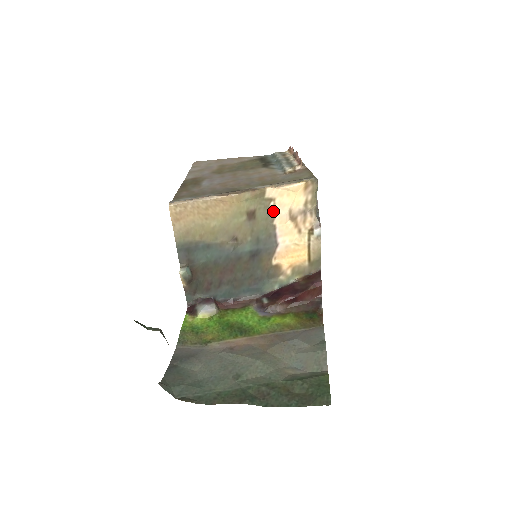
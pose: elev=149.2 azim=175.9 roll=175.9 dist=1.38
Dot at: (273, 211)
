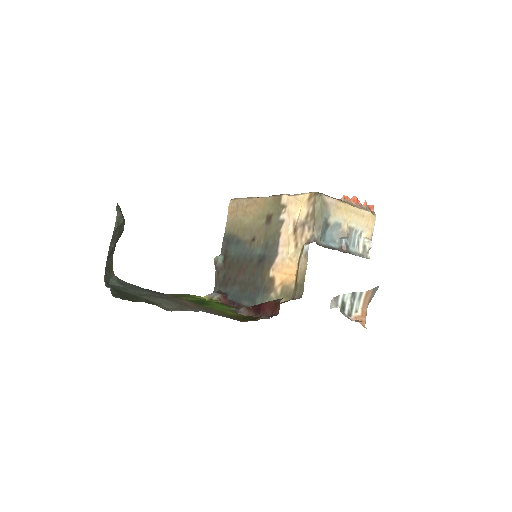
Dot at: (283, 218)
